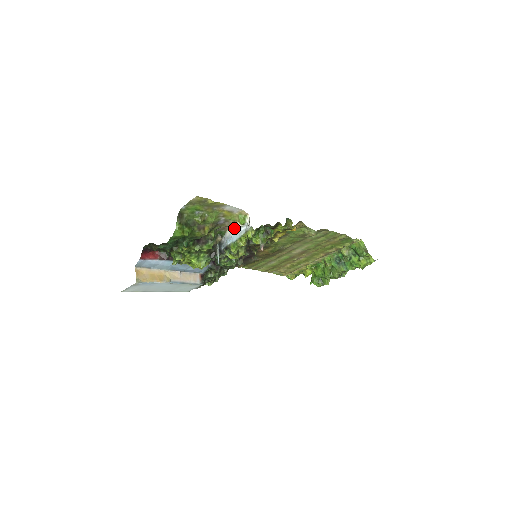
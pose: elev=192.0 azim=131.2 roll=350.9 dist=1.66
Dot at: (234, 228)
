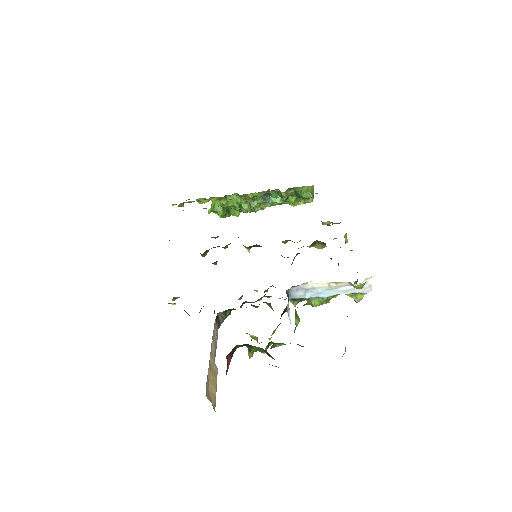
Dot at: (333, 285)
